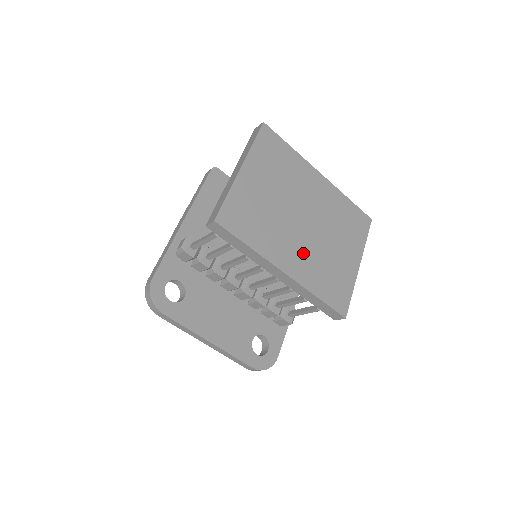
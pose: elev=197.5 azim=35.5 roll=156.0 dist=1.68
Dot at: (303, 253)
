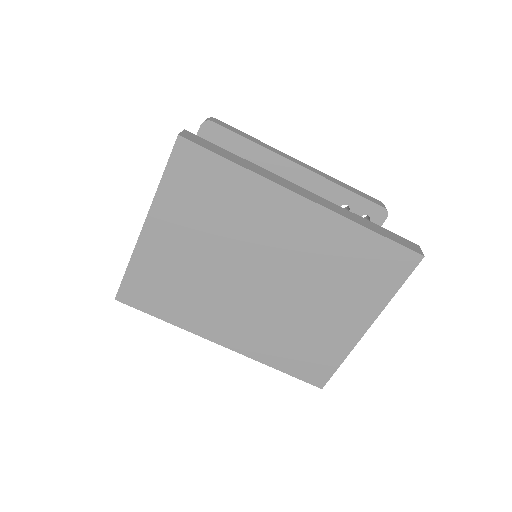
Dot at: (253, 321)
